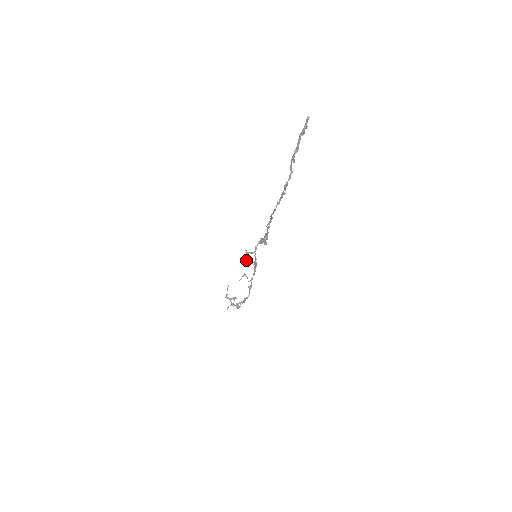
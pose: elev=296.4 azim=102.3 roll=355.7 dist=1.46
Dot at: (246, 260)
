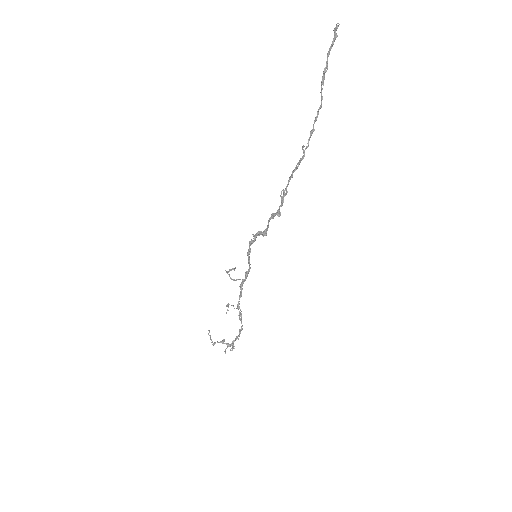
Dot at: (231, 279)
